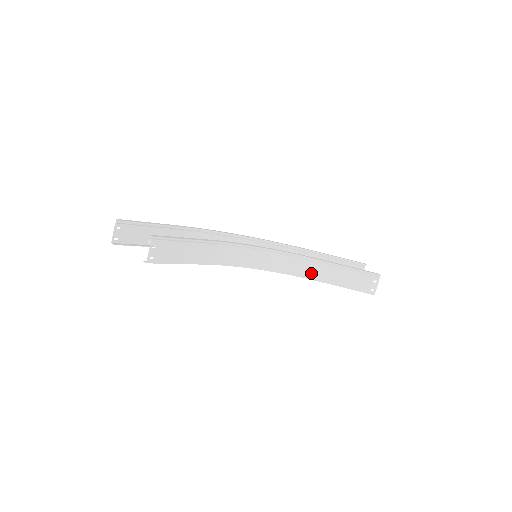
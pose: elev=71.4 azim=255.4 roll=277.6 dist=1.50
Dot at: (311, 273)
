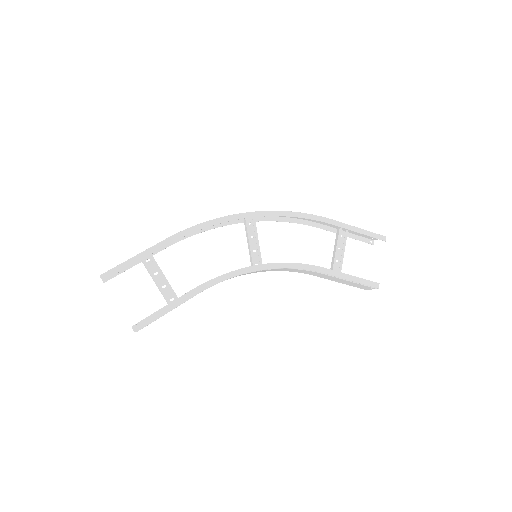
Dot at: (309, 273)
